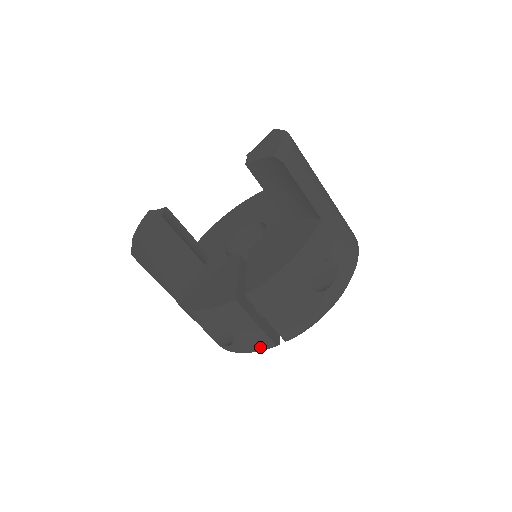
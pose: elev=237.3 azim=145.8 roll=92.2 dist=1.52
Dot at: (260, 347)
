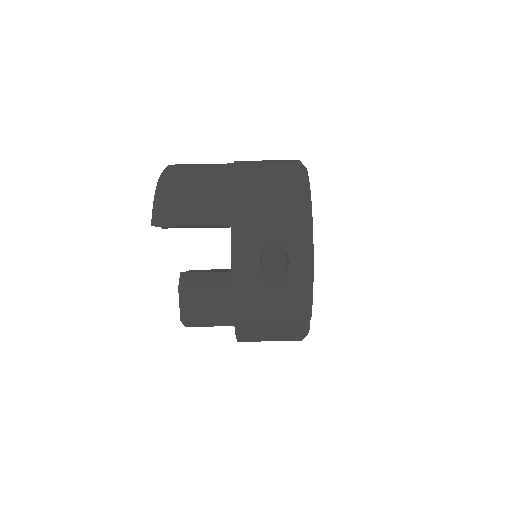
Dot at: (298, 337)
